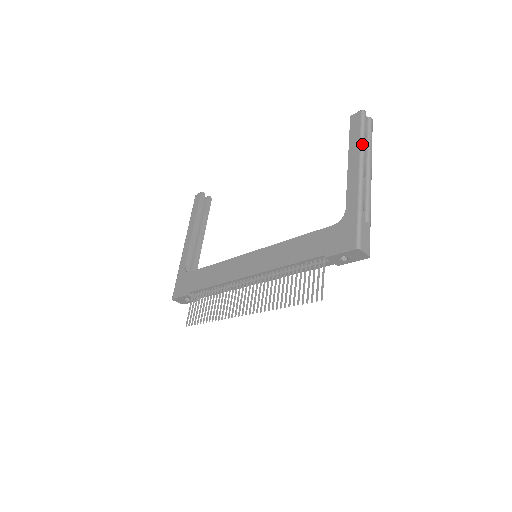
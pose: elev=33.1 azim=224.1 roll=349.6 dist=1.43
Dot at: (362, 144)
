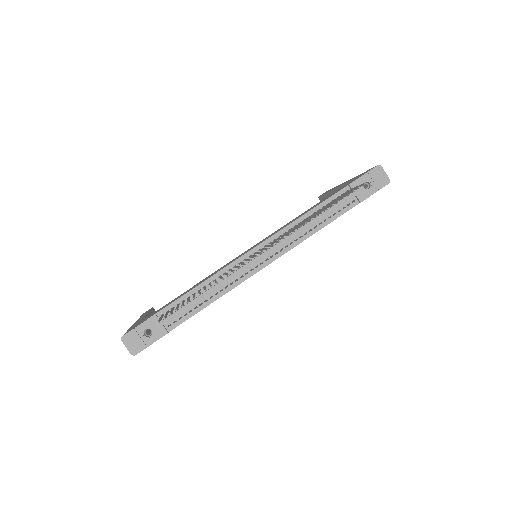
Dot at: occluded
